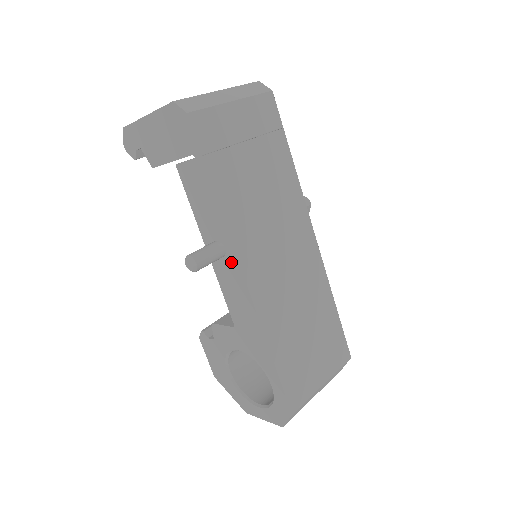
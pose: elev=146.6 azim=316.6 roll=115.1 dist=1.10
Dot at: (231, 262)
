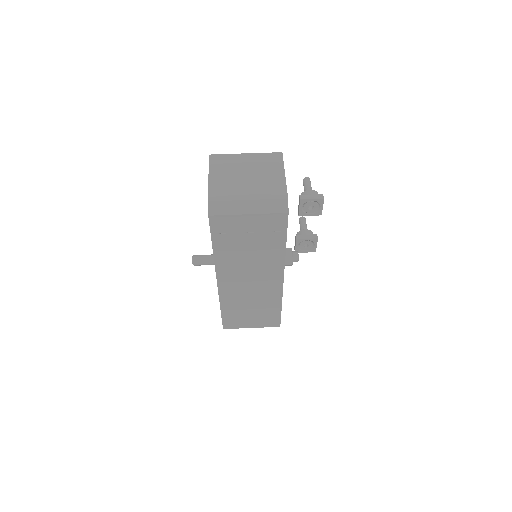
Dot at: occluded
